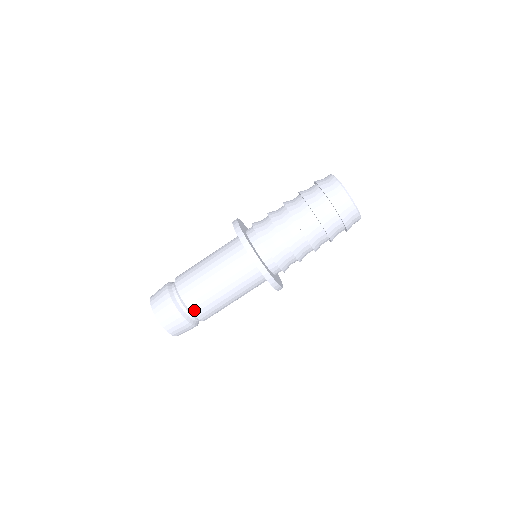
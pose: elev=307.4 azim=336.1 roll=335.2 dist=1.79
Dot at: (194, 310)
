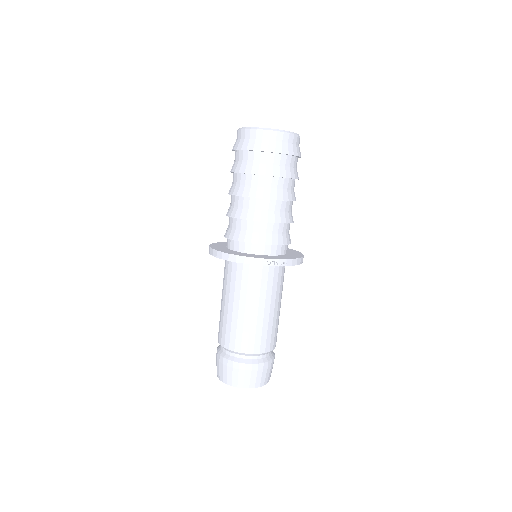
Dot at: (223, 342)
